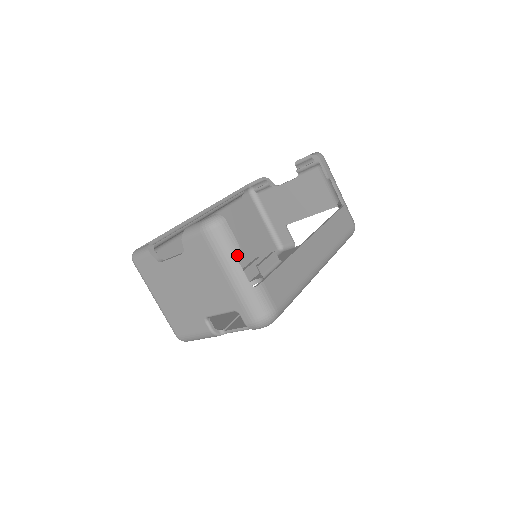
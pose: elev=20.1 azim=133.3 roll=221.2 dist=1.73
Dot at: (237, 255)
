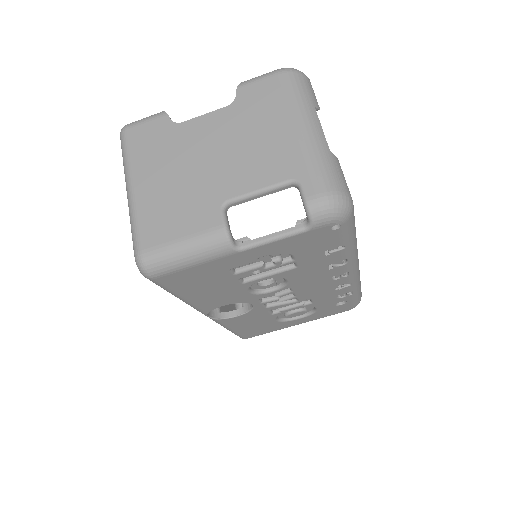
Dot at: occluded
